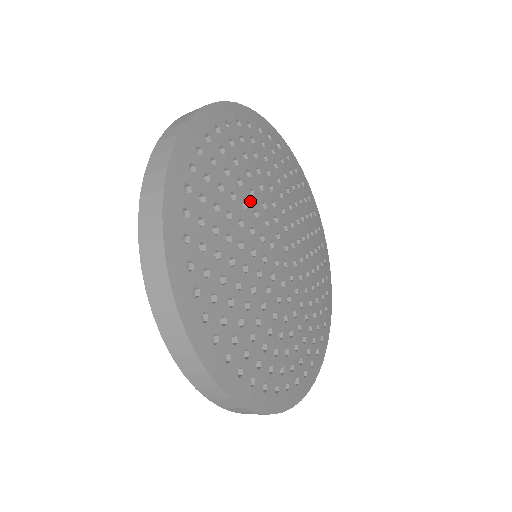
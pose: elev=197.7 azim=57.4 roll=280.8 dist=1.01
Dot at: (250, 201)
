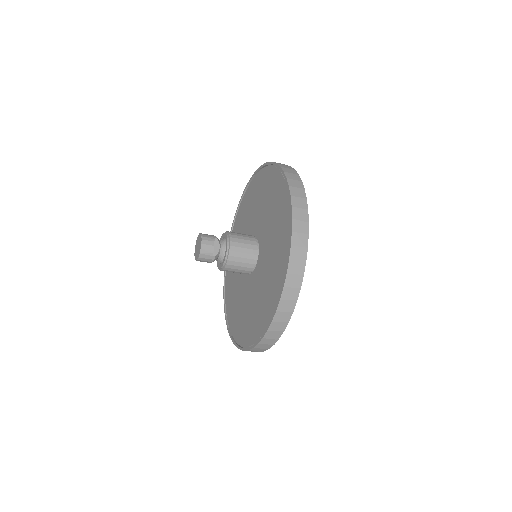
Dot at: occluded
